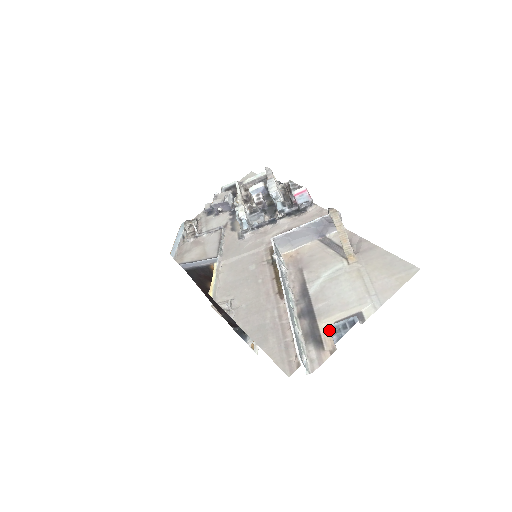
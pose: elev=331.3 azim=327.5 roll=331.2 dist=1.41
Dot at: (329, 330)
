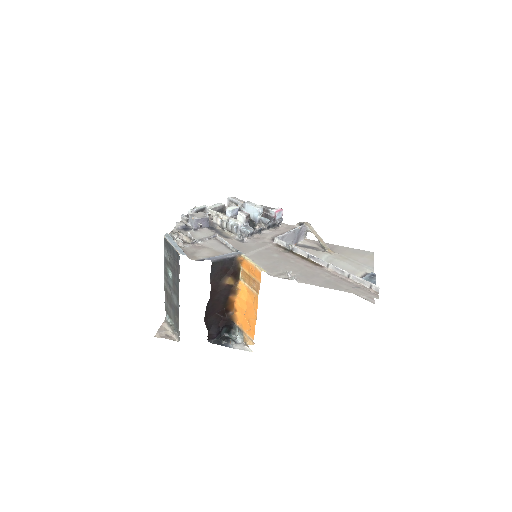
Dot at: occluded
